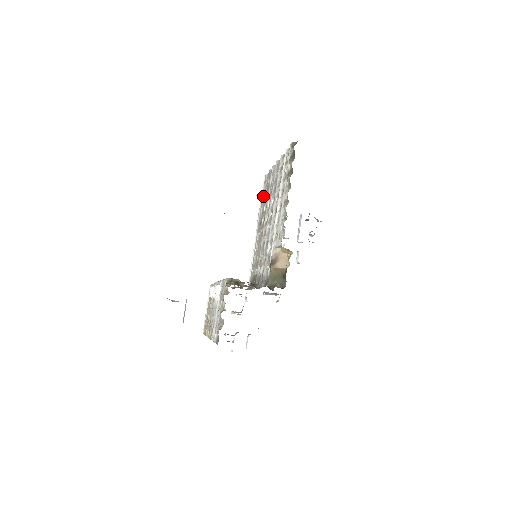
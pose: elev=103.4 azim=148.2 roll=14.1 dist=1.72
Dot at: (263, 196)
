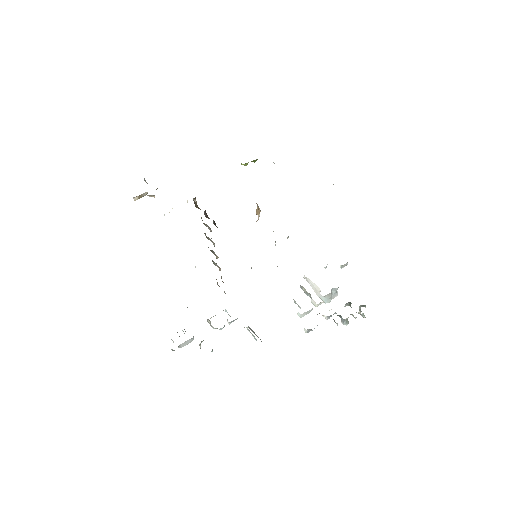
Dot at: occluded
